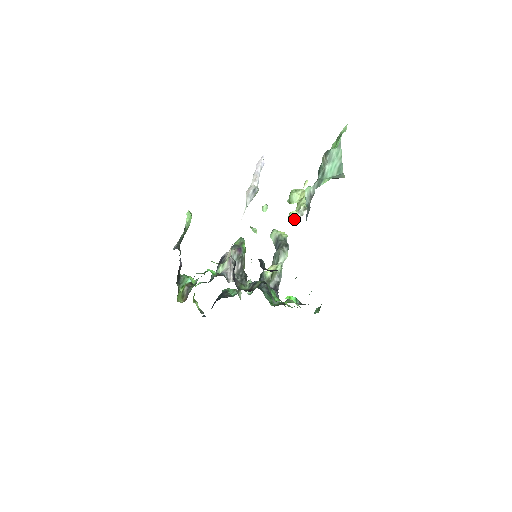
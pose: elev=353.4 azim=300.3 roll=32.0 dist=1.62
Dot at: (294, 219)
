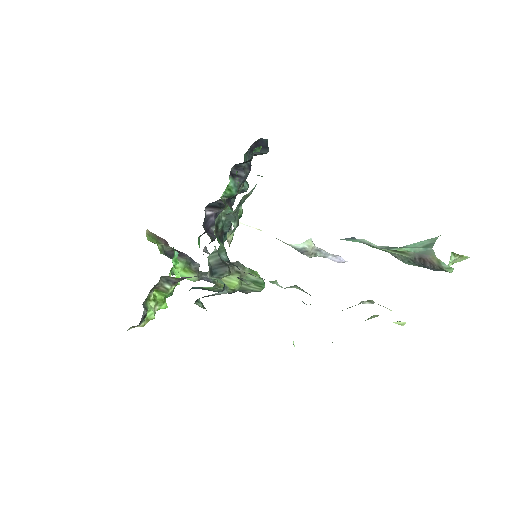
Dot at: occluded
